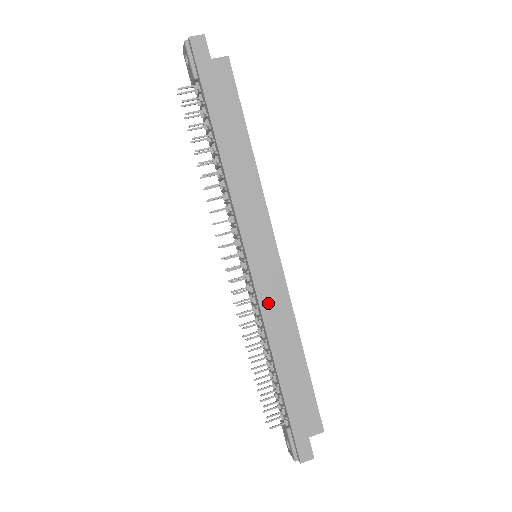
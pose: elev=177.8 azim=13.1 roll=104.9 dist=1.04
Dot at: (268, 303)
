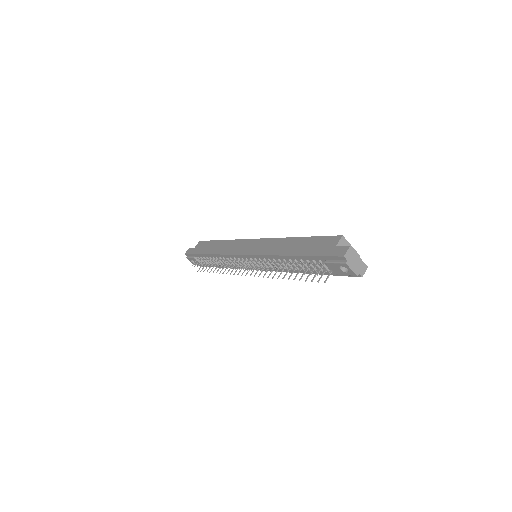
Dot at: (263, 250)
